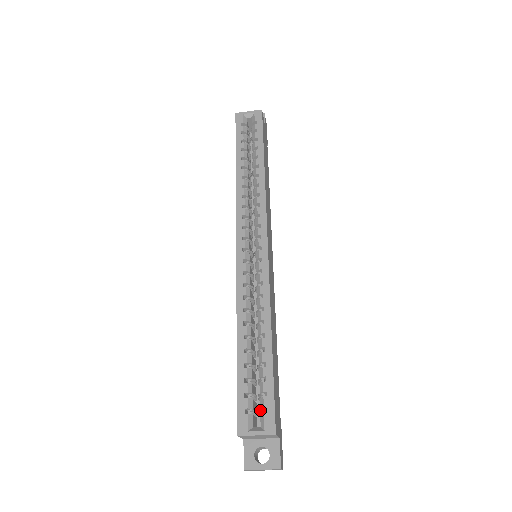
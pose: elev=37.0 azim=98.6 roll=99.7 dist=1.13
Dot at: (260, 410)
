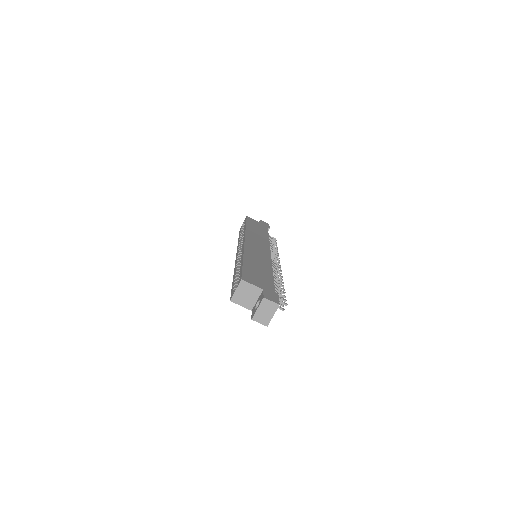
Dot at: occluded
